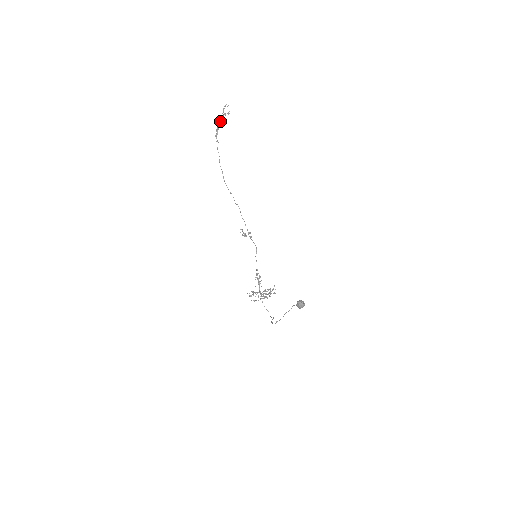
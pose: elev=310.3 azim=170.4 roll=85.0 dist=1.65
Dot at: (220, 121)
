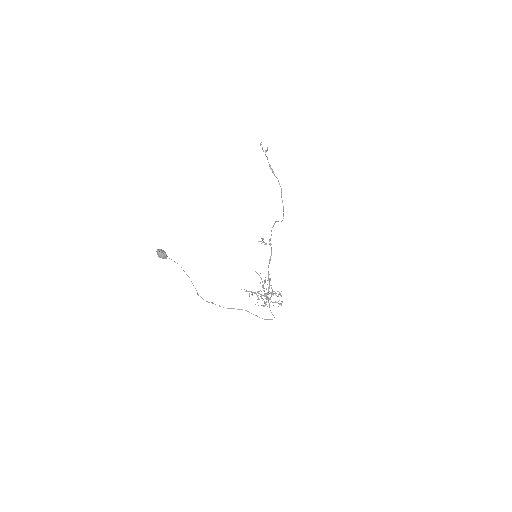
Dot at: (267, 159)
